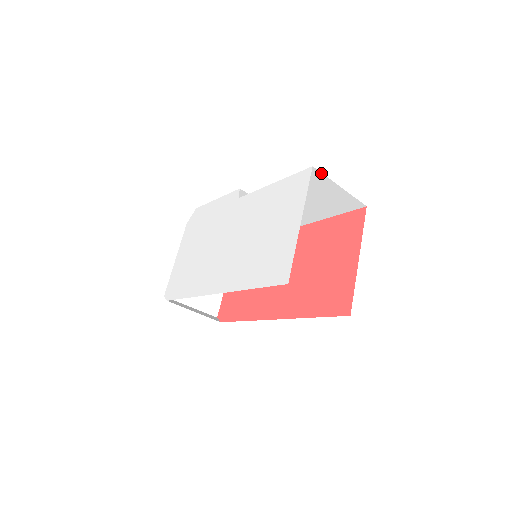
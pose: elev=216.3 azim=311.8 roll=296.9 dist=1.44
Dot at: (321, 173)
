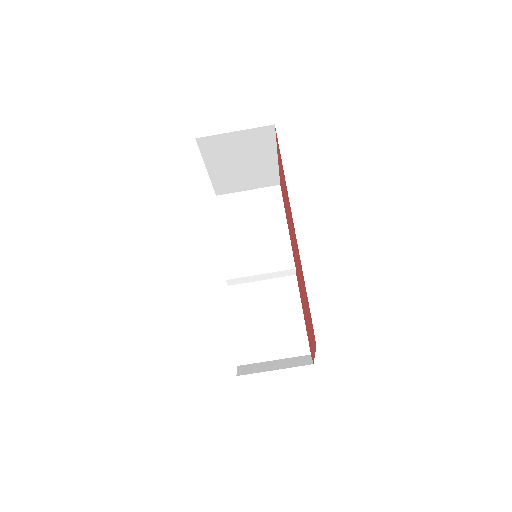
Dot at: (226, 195)
